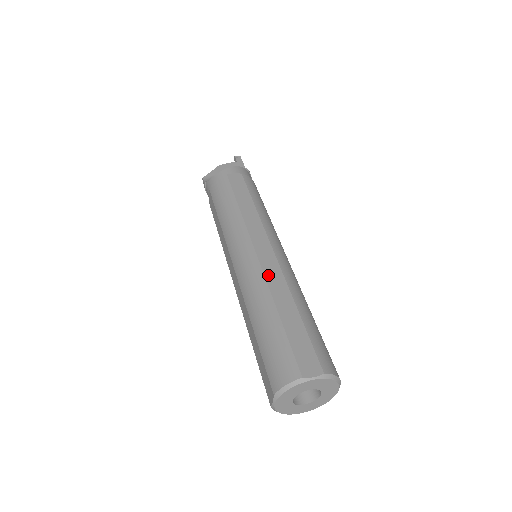
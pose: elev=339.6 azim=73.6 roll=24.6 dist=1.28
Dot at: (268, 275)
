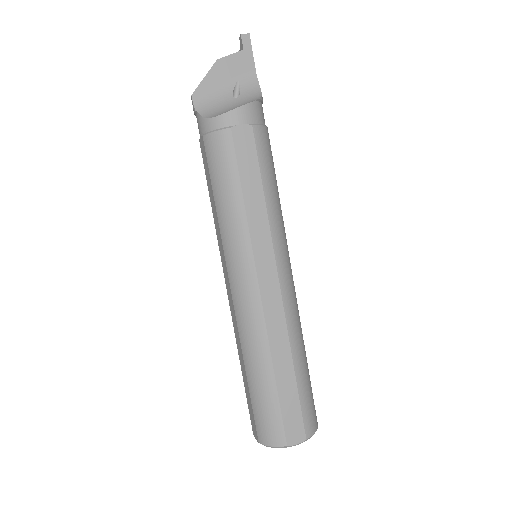
Dot at: (270, 324)
